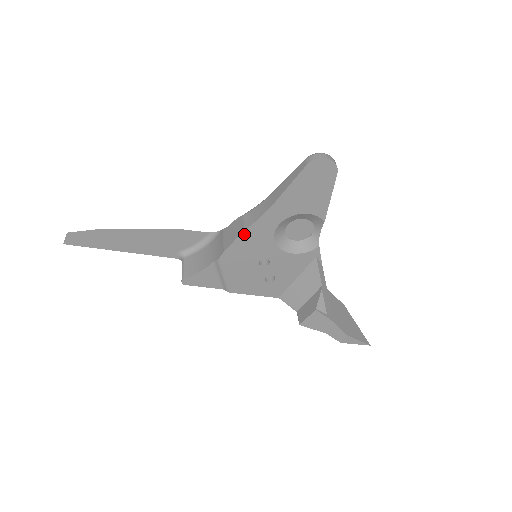
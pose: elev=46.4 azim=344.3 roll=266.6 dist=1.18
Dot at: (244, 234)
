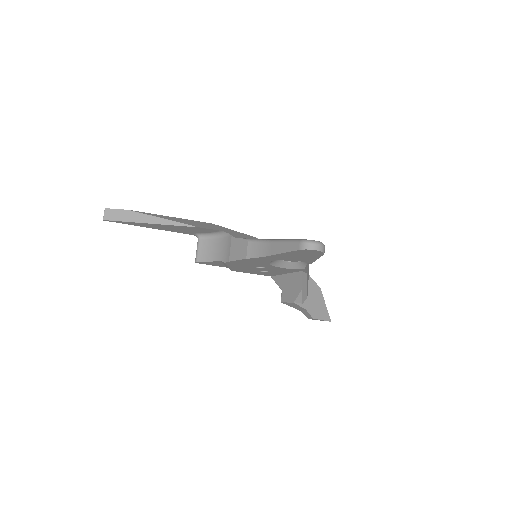
Dot at: (246, 259)
